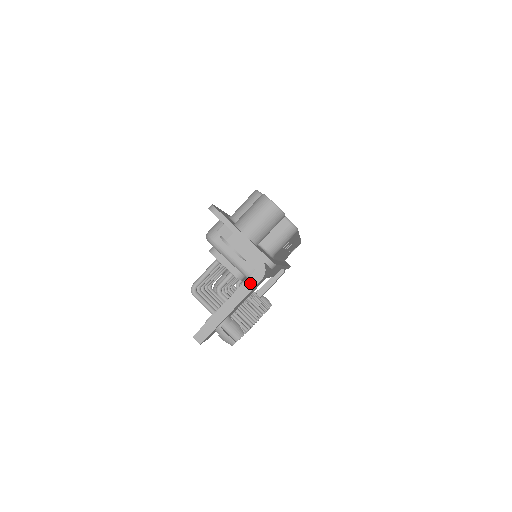
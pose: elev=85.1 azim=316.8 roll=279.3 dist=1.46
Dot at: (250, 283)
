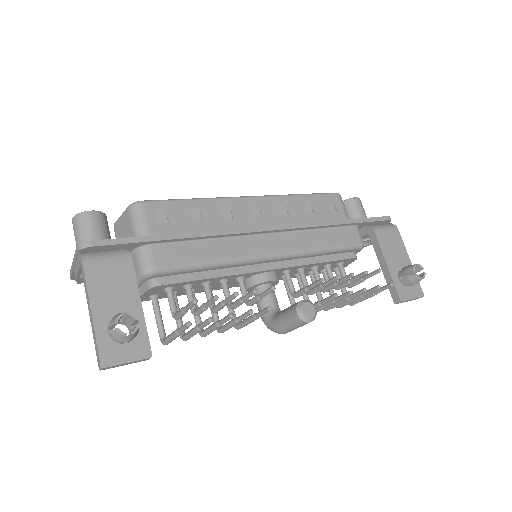
Dot at: (84, 277)
